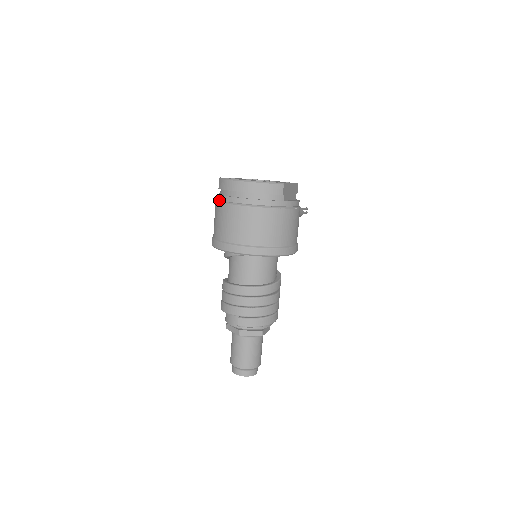
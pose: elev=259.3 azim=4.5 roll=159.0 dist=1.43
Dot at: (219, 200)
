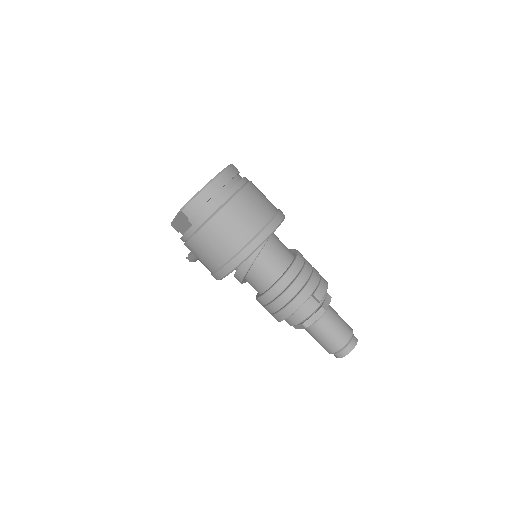
Dot at: (201, 225)
